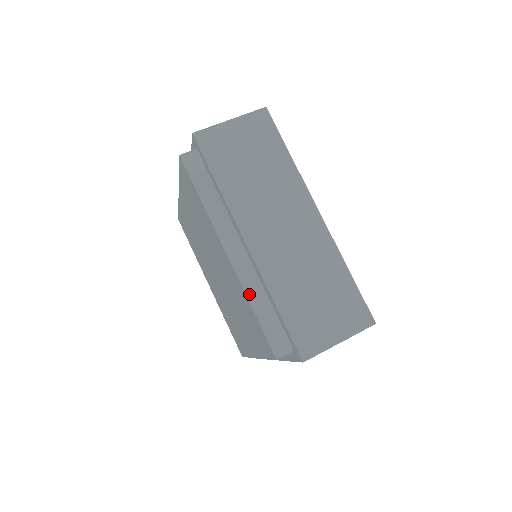
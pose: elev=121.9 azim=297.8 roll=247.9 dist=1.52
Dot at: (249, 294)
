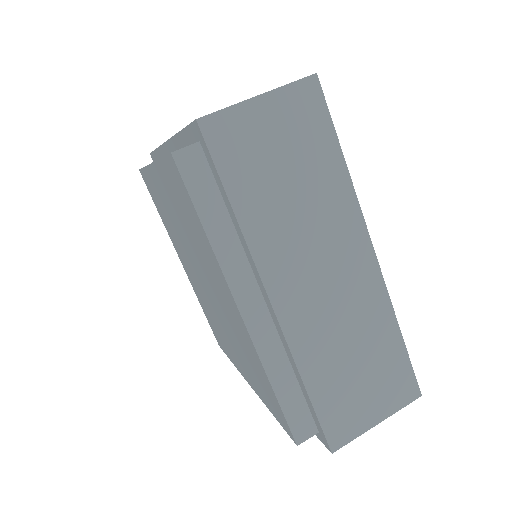
Dot at: (268, 367)
